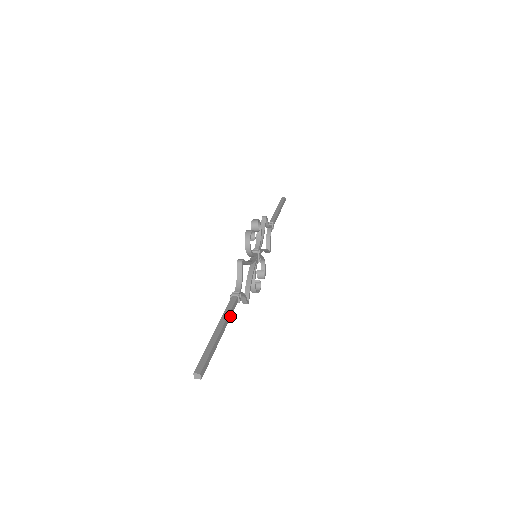
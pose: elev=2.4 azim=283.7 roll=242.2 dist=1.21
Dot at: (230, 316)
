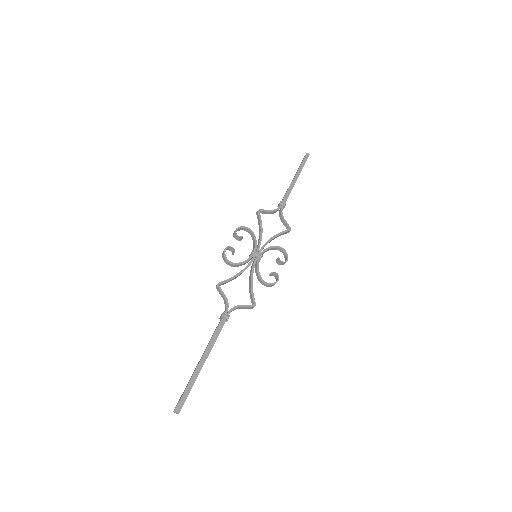
Dot at: (215, 340)
